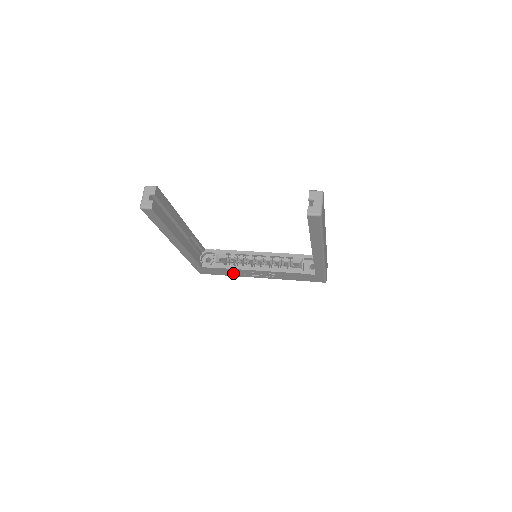
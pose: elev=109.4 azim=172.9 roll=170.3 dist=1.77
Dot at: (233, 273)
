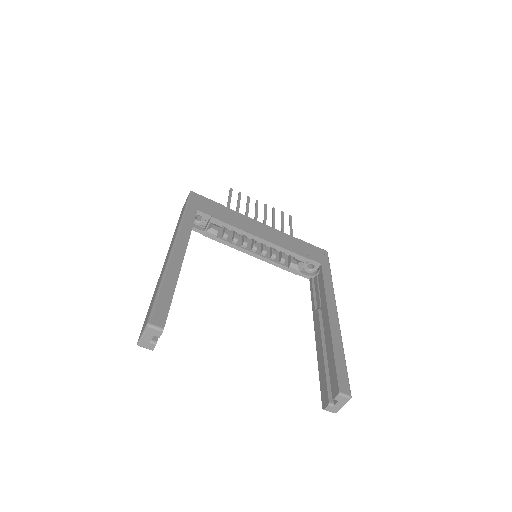
Dot at: occluded
